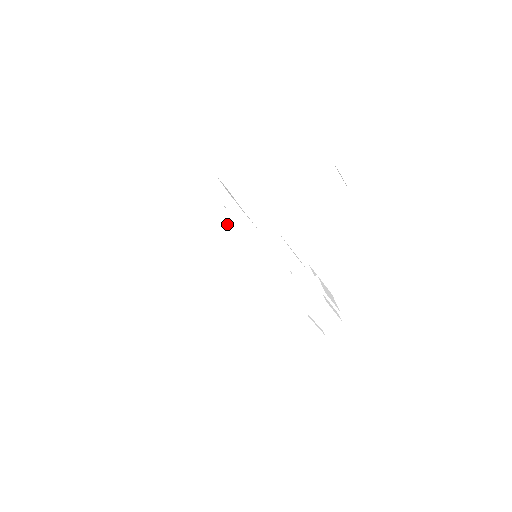
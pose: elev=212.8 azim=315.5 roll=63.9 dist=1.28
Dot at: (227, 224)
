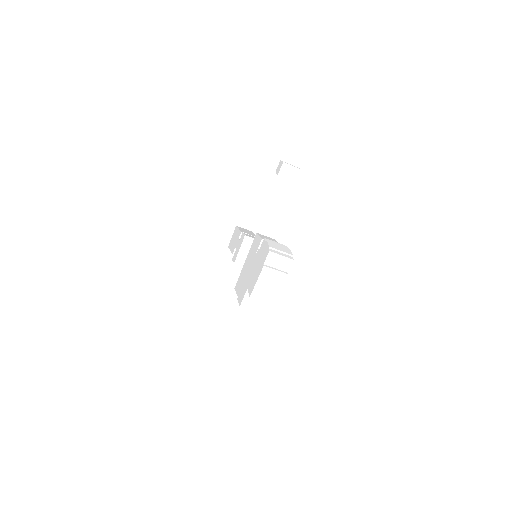
Dot at: (240, 248)
